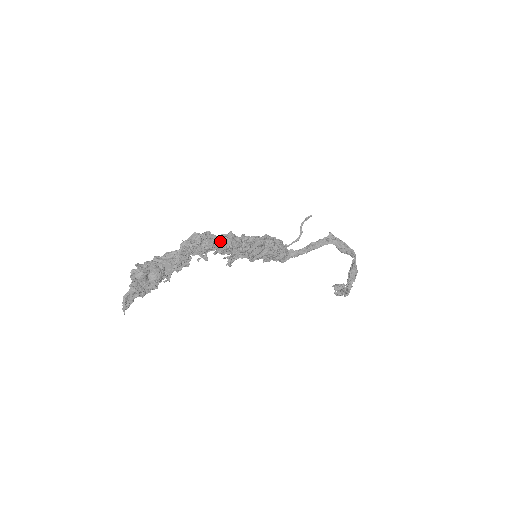
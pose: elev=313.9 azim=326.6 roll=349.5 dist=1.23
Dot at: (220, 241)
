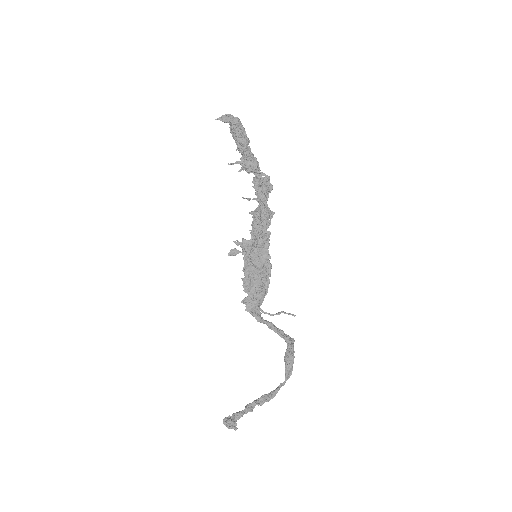
Dot at: occluded
